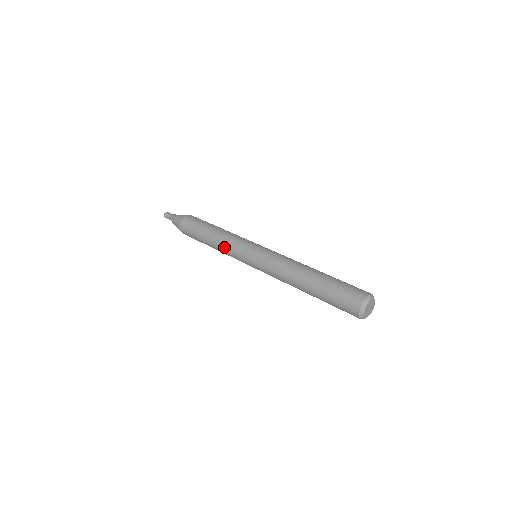
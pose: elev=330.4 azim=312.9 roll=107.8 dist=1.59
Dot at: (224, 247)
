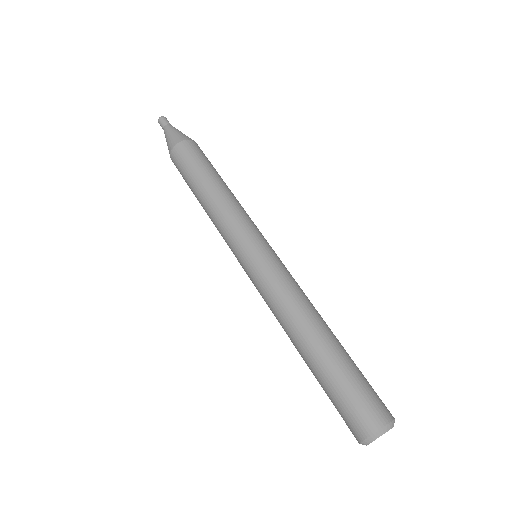
Dot at: (216, 223)
